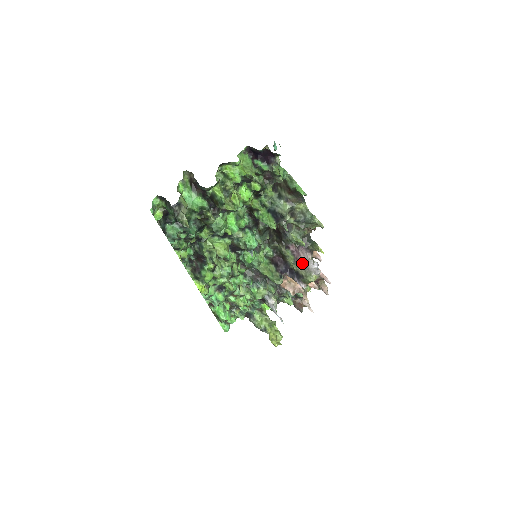
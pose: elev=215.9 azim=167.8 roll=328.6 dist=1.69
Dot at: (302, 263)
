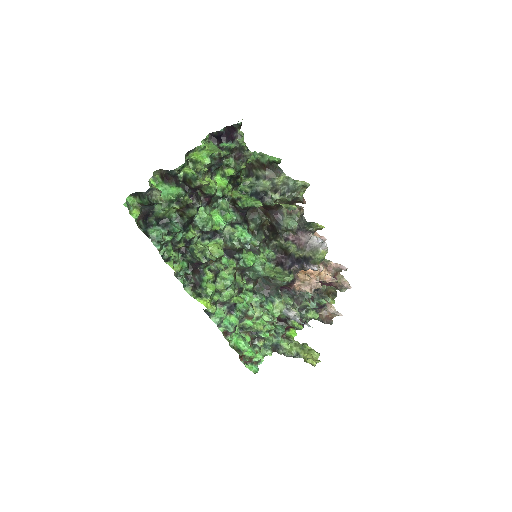
Dot at: (305, 245)
